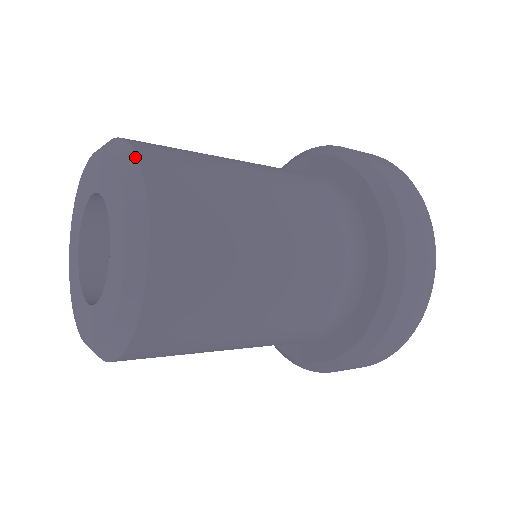
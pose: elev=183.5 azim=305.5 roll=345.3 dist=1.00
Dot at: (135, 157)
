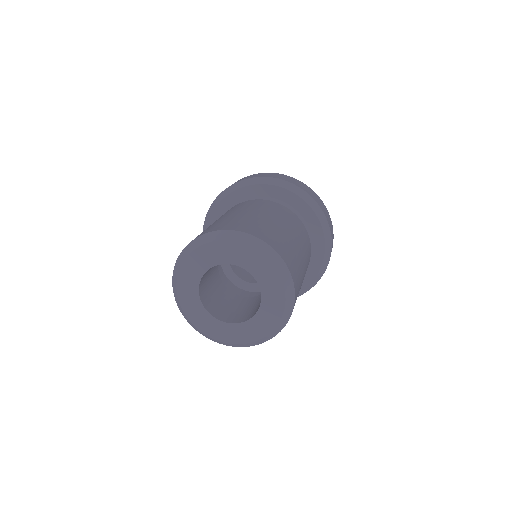
Dot at: (251, 236)
